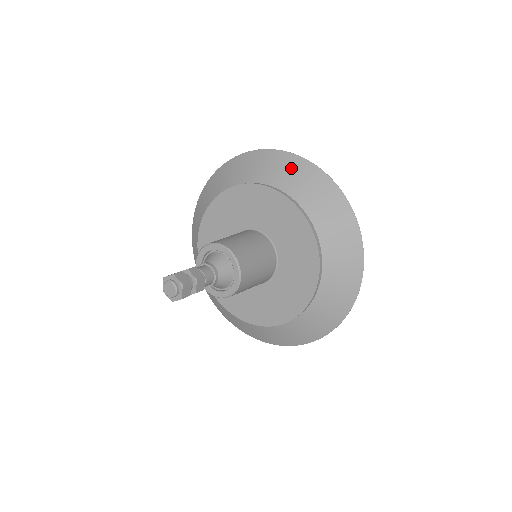
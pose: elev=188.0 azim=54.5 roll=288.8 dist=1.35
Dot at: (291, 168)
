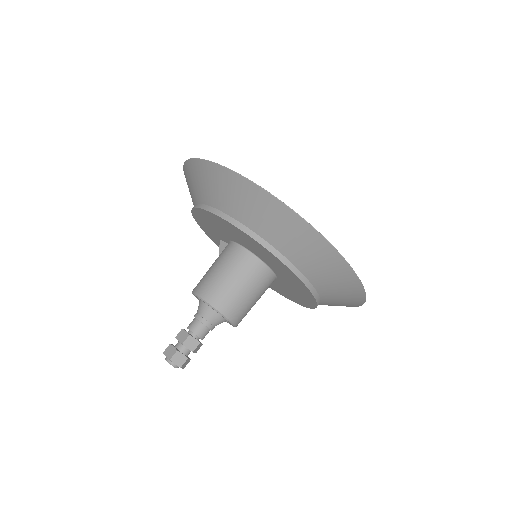
Dot at: (278, 220)
